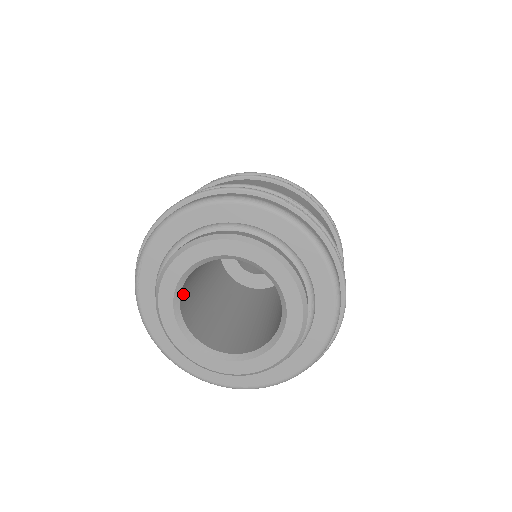
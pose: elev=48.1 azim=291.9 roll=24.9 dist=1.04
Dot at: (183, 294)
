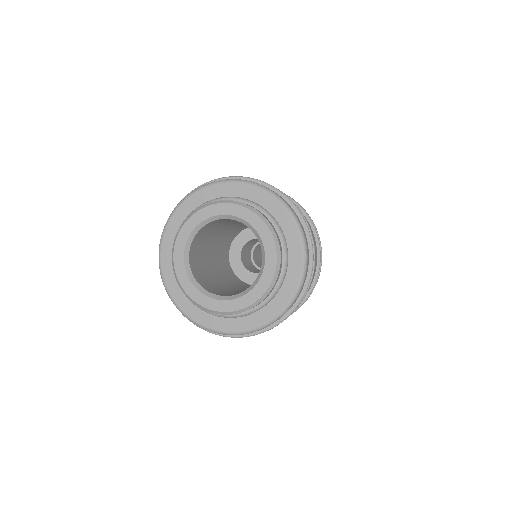
Dot at: (196, 276)
